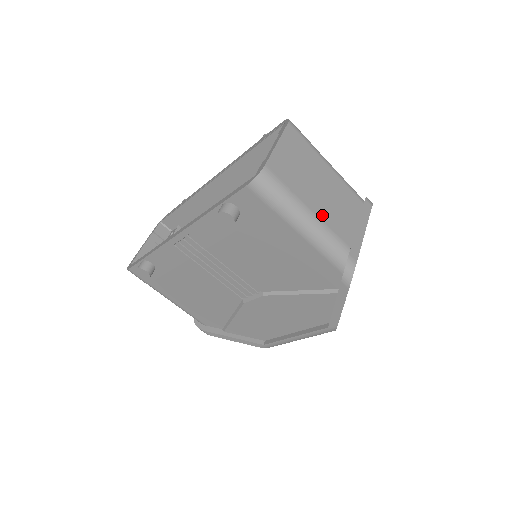
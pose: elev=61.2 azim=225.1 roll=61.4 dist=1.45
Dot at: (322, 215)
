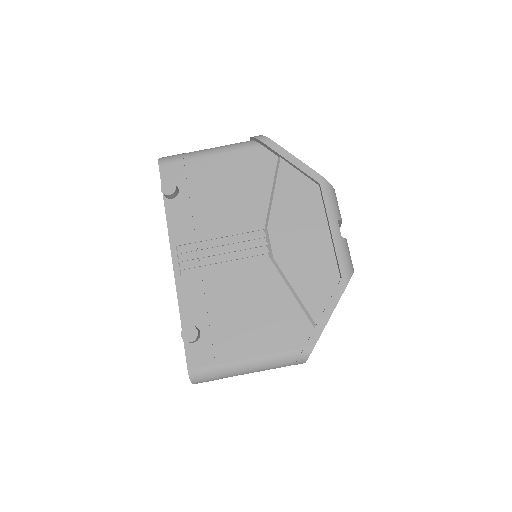
Dot at: occluded
